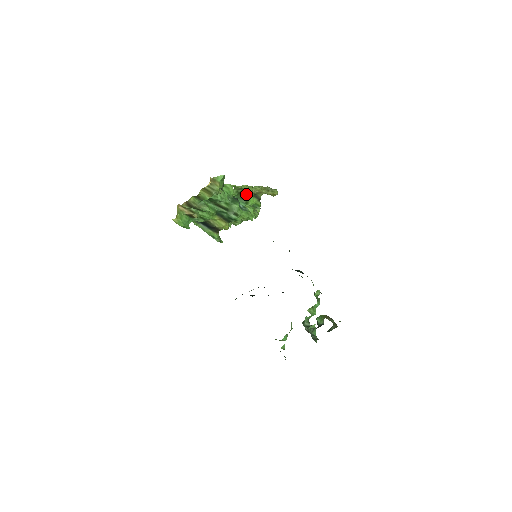
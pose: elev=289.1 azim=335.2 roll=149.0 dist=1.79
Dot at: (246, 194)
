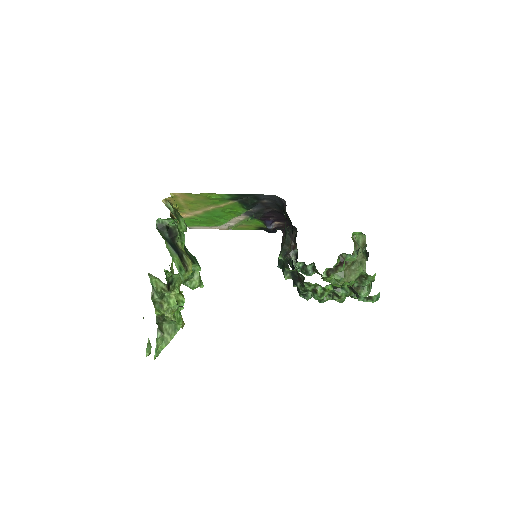
Dot at: occluded
